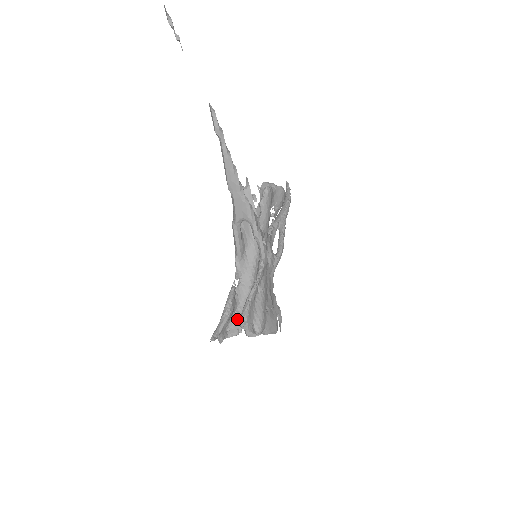
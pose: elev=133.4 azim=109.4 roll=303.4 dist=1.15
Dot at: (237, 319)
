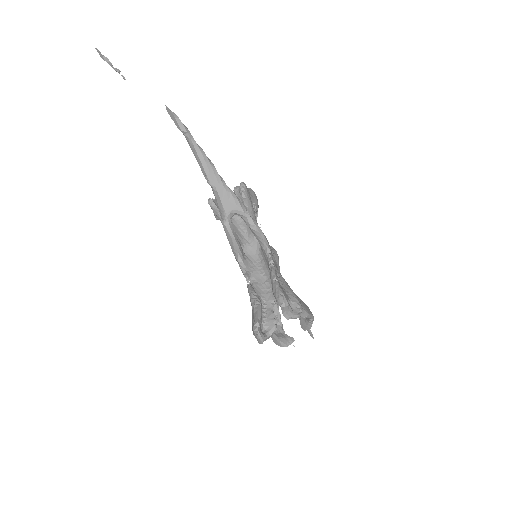
Dot at: (268, 315)
